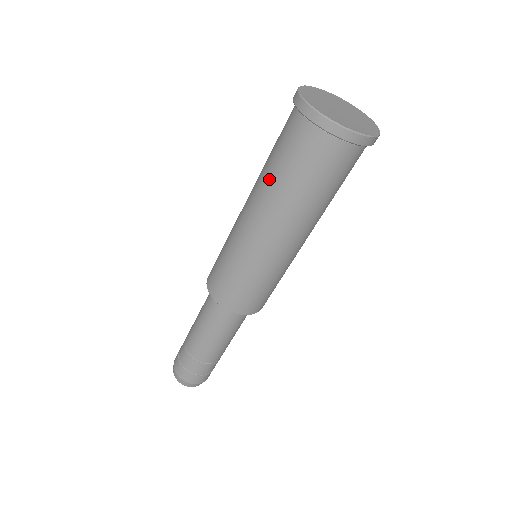
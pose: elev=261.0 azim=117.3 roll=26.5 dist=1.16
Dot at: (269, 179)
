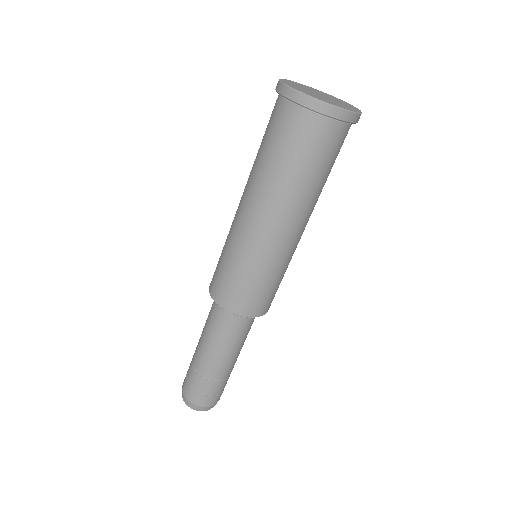
Dot at: (255, 162)
